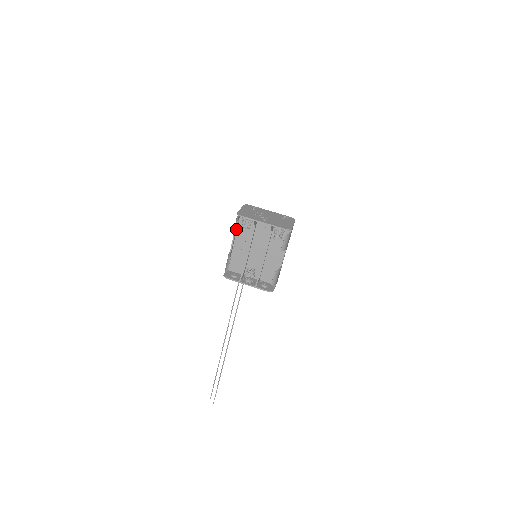
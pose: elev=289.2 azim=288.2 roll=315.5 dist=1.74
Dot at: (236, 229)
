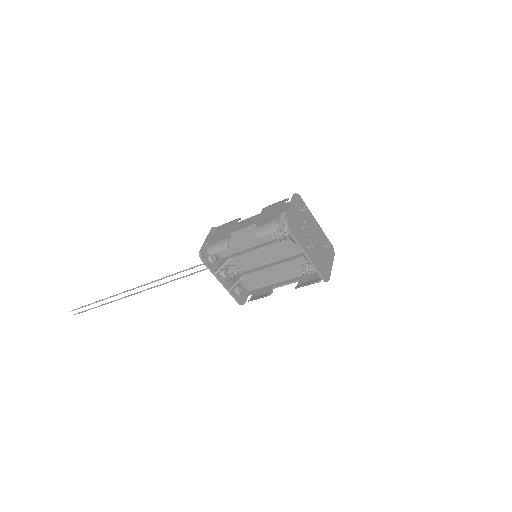
Dot at: (266, 232)
